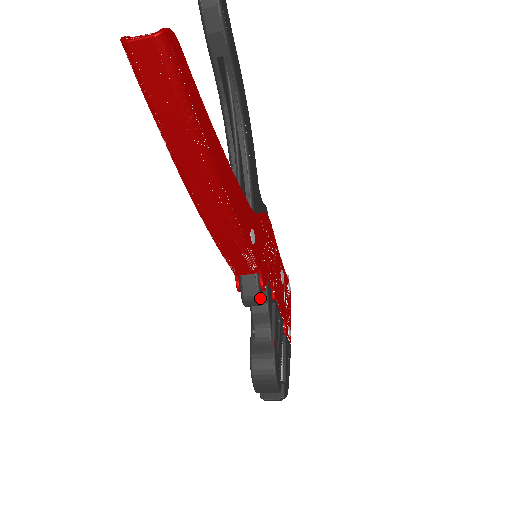
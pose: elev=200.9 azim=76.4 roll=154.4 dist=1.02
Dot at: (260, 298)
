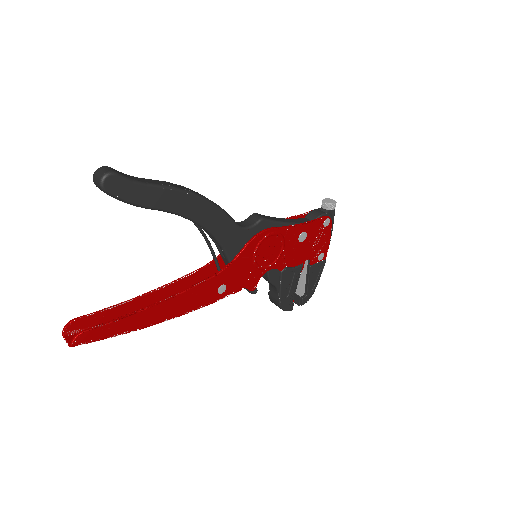
Dot at: (252, 293)
